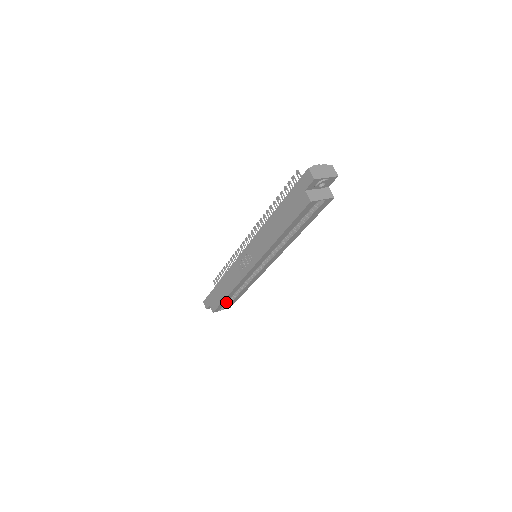
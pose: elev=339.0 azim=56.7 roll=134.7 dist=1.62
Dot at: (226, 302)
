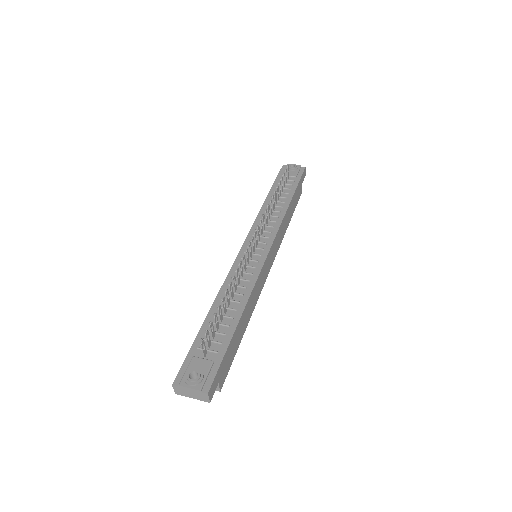
Dot at: occluded
